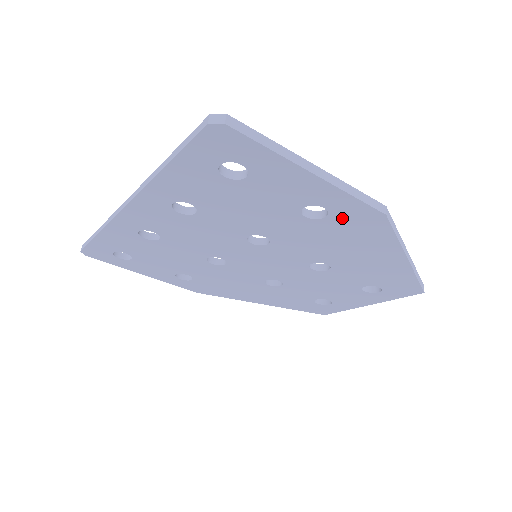
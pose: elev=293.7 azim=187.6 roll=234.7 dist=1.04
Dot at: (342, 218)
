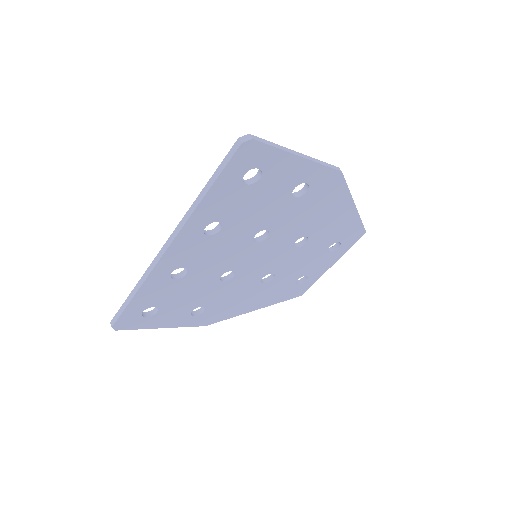
Dot at: (317, 187)
